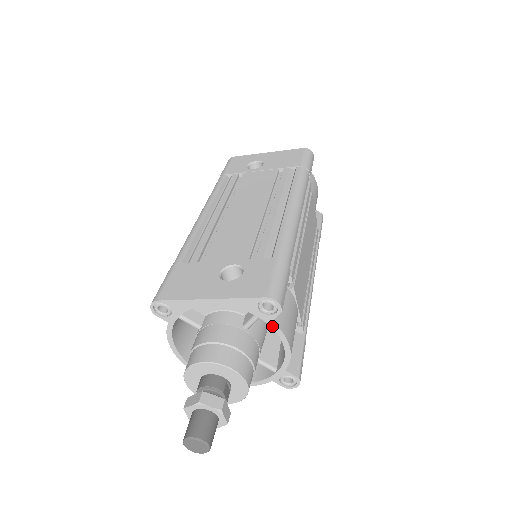
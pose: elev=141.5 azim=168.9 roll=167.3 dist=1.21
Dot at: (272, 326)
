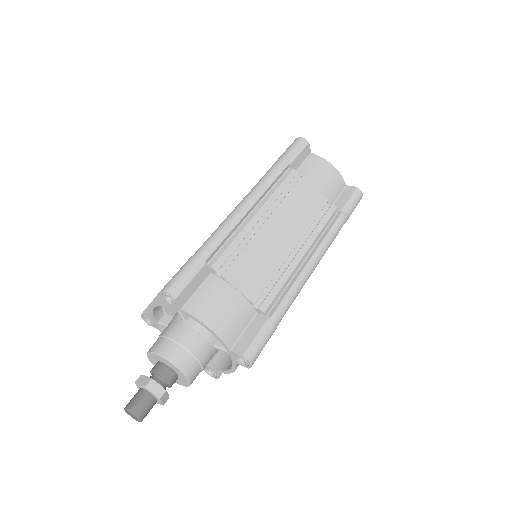
Dot at: (185, 313)
